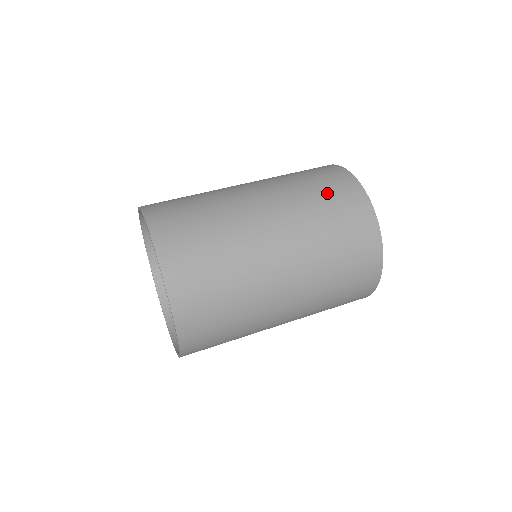
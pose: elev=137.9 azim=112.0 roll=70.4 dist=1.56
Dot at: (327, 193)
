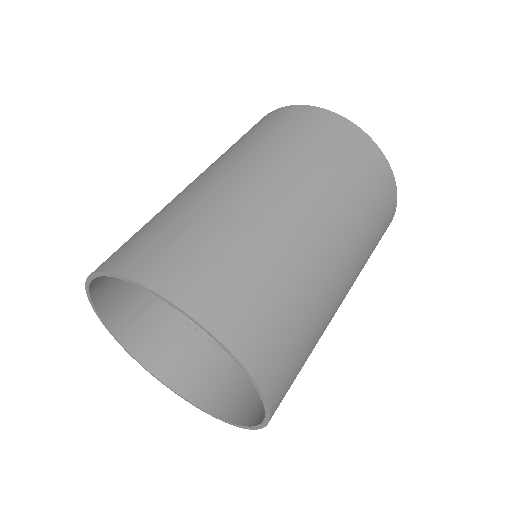
Dot at: (253, 131)
